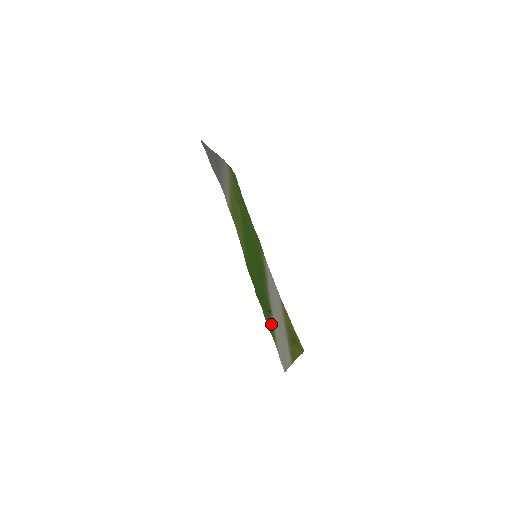
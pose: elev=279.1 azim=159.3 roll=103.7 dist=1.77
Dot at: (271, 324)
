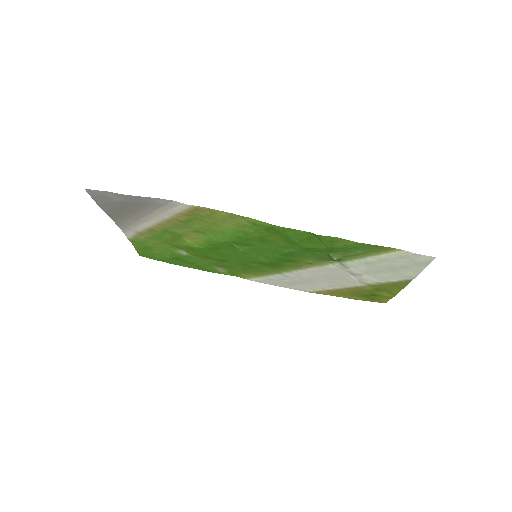
Dot at: (359, 253)
